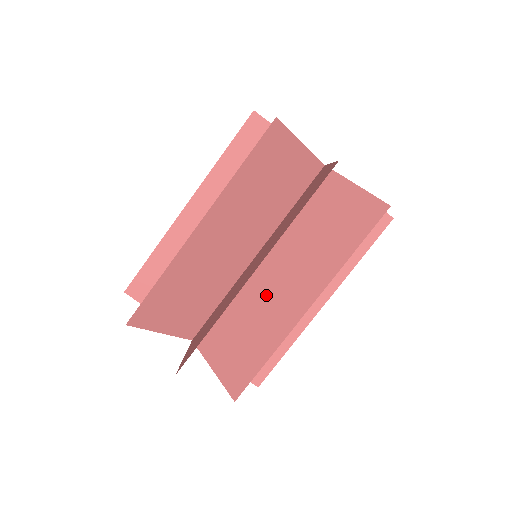
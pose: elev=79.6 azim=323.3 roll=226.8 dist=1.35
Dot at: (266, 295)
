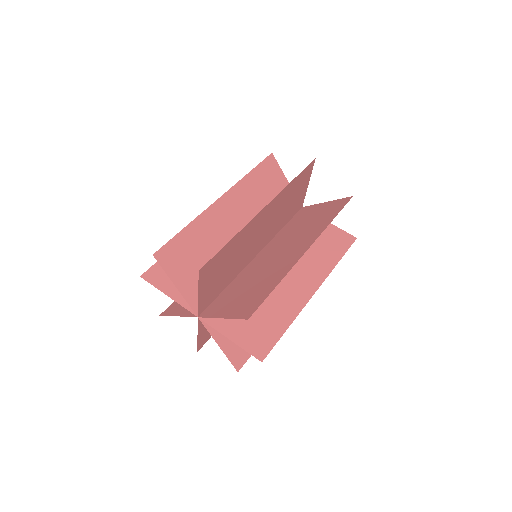
Dot at: occluded
